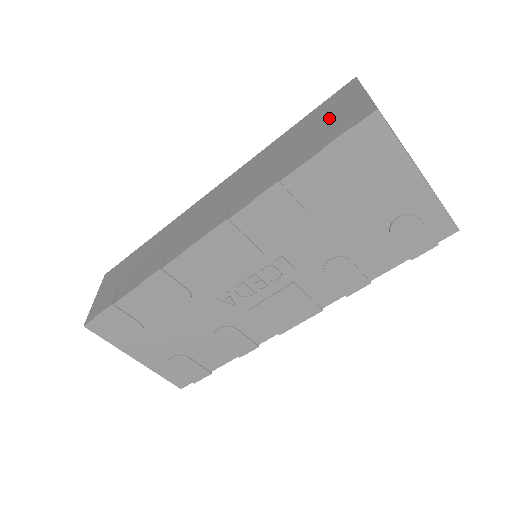
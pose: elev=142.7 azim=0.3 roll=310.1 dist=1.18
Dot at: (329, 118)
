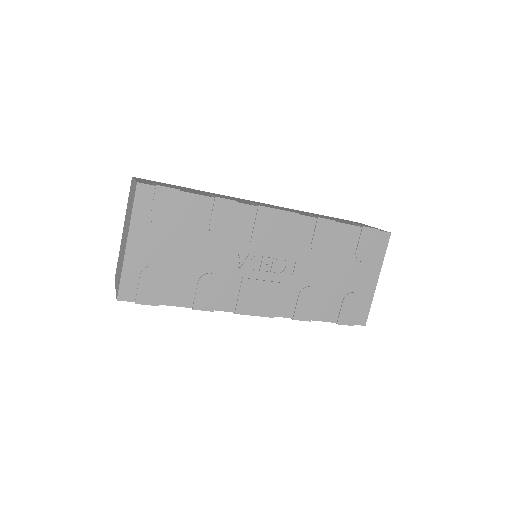
Dot at: occluded
